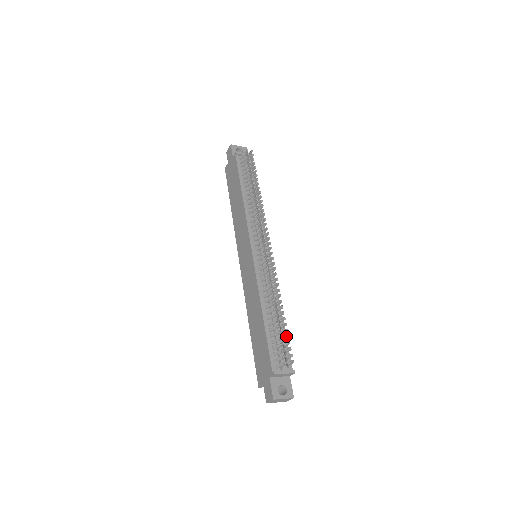
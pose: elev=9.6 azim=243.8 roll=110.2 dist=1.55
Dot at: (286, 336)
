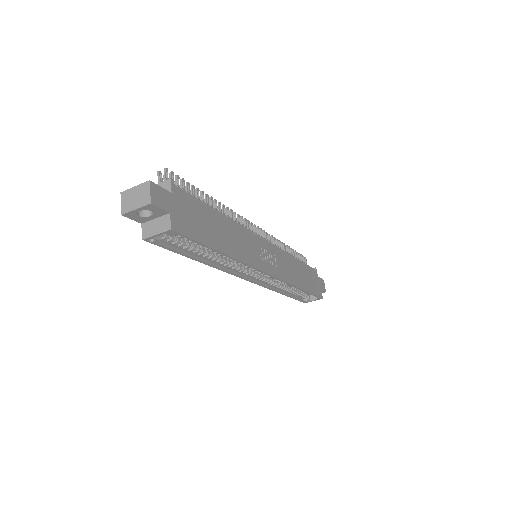
Dot at: (187, 185)
